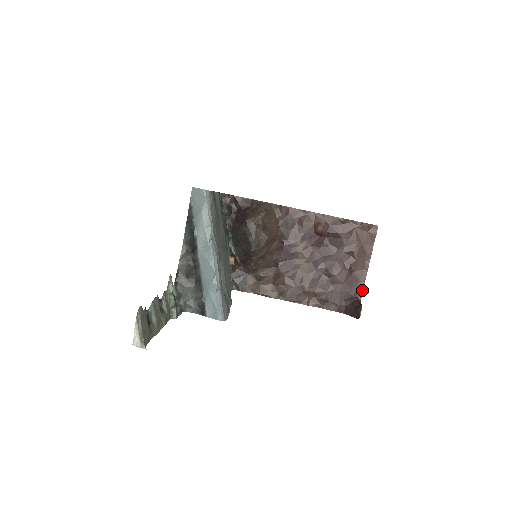
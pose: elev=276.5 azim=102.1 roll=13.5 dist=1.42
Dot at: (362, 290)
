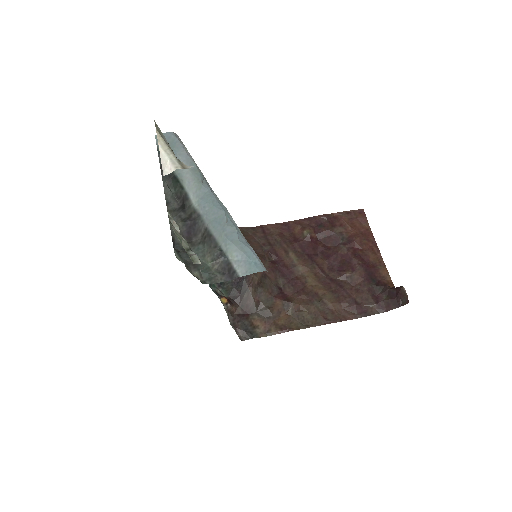
Dot at: (389, 277)
